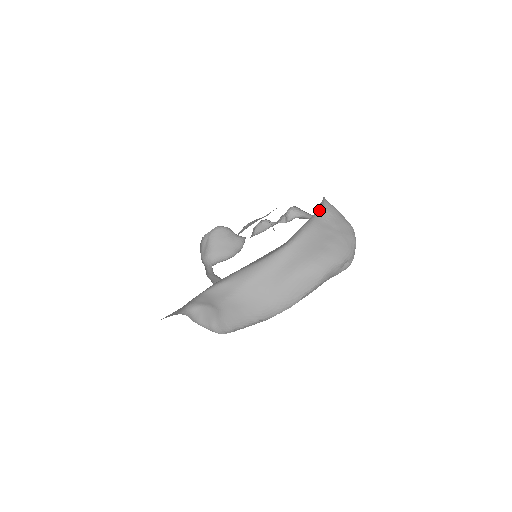
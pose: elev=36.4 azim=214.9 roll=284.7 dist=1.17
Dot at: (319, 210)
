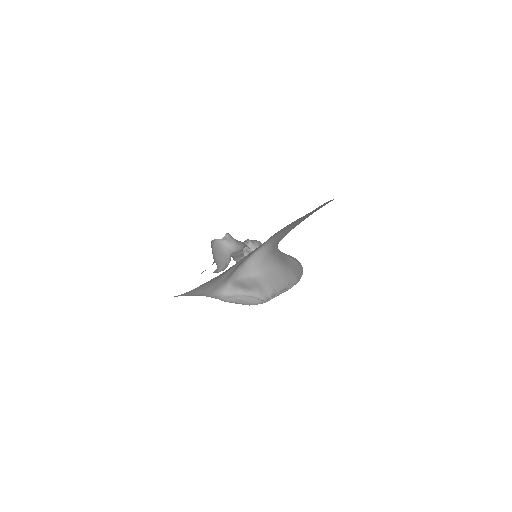
Dot at: occluded
